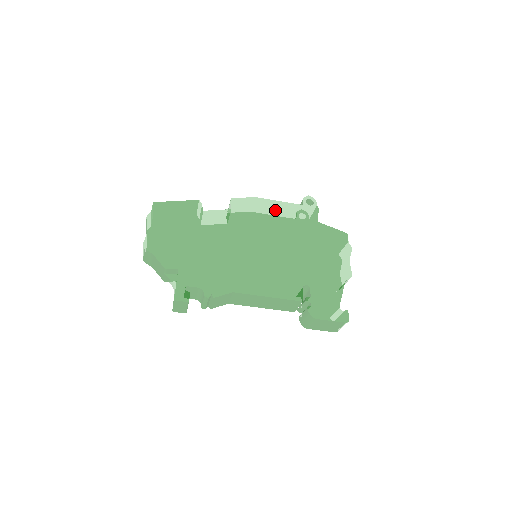
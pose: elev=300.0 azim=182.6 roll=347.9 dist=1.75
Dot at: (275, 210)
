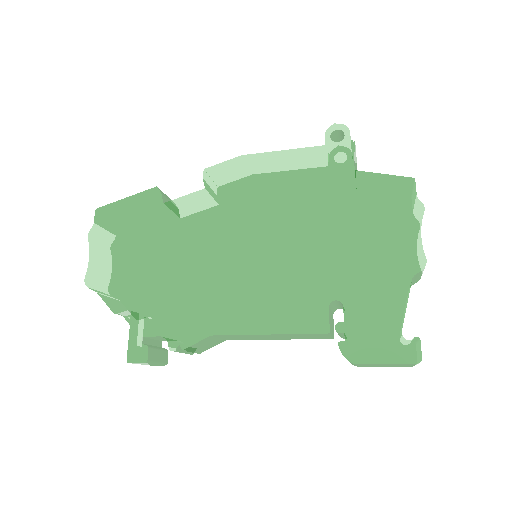
Dot at: (275, 169)
